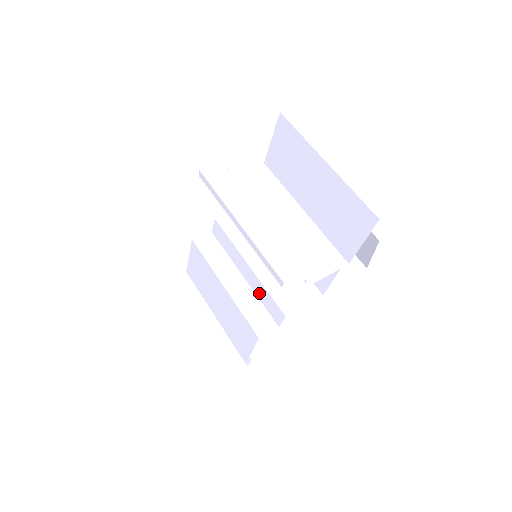
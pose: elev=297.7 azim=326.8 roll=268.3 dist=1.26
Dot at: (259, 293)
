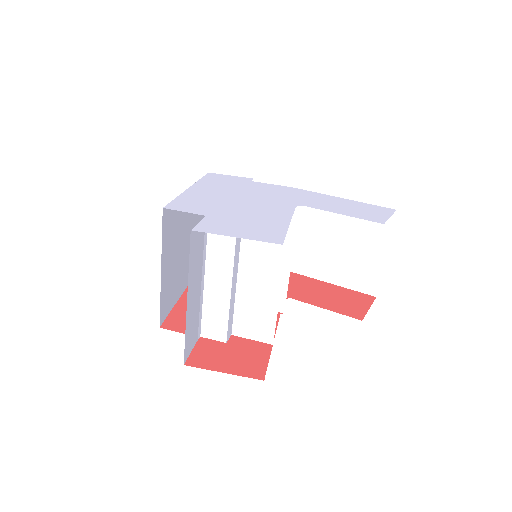
Dot at: occluded
